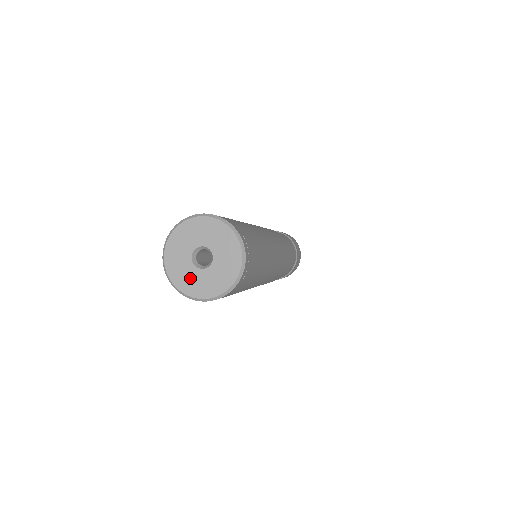
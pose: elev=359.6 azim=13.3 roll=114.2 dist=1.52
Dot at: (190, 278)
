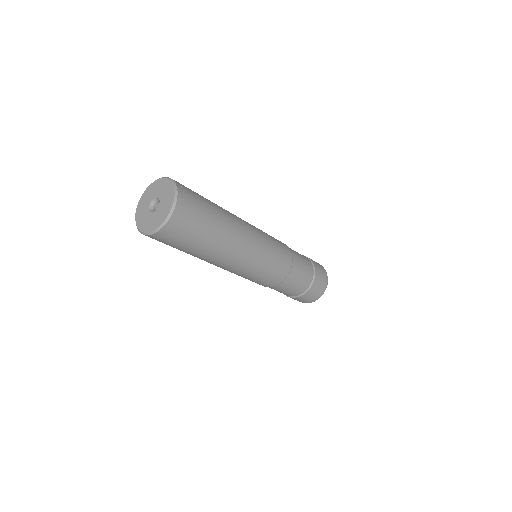
Dot at: (148, 221)
